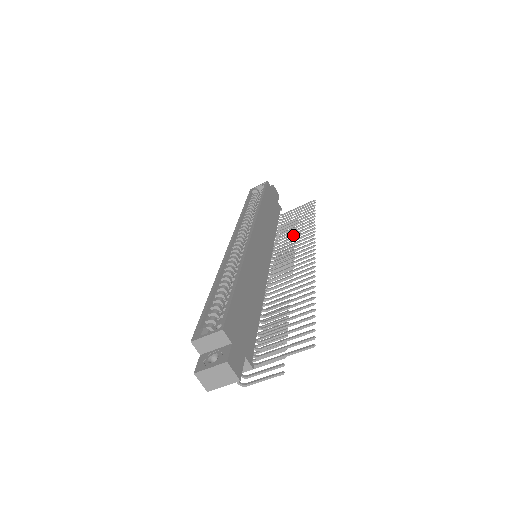
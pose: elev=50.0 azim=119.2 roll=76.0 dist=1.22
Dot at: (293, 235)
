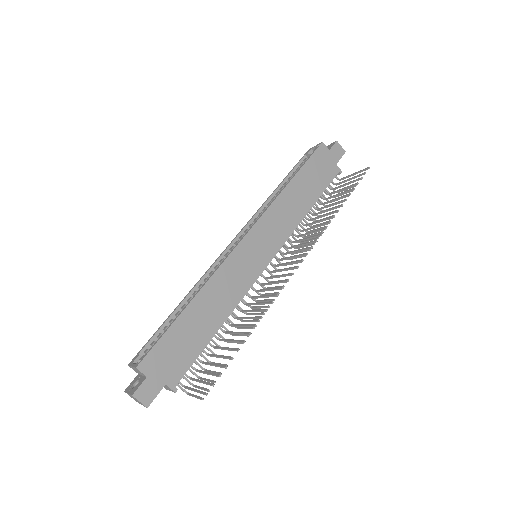
Dot at: occluded
